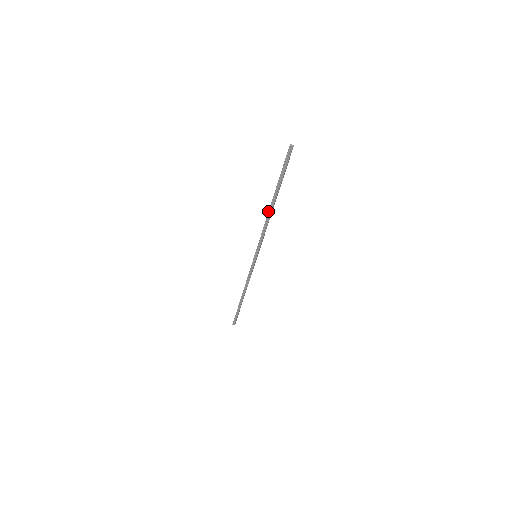
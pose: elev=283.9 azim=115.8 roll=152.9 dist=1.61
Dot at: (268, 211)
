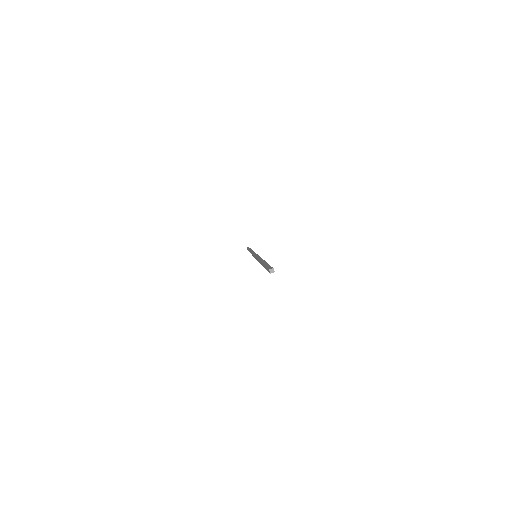
Dot at: (260, 260)
